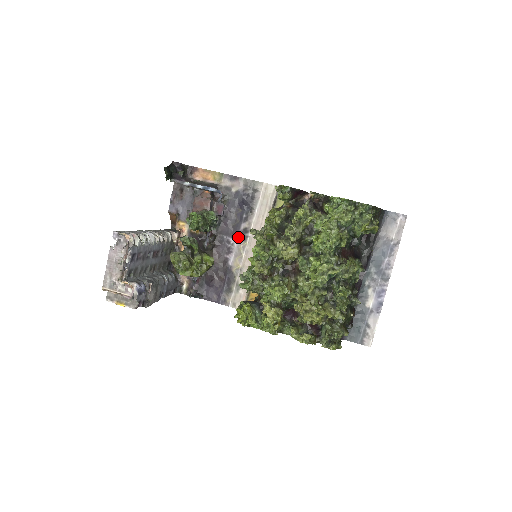
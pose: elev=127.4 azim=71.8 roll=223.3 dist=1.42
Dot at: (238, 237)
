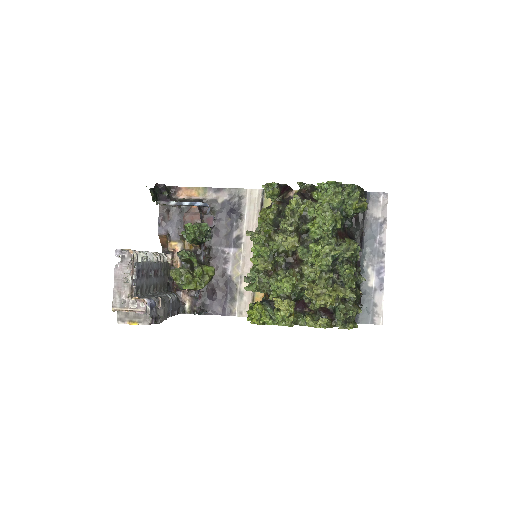
Dot at: (232, 245)
